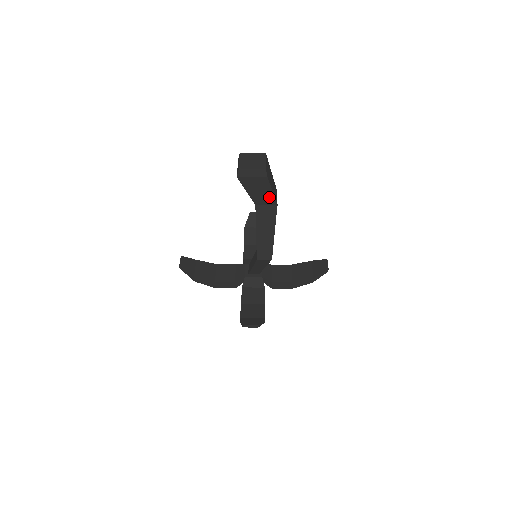
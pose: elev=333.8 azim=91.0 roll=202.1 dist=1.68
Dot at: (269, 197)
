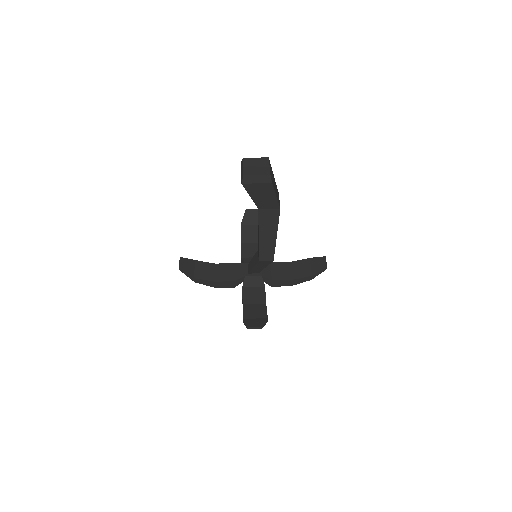
Dot at: (272, 201)
